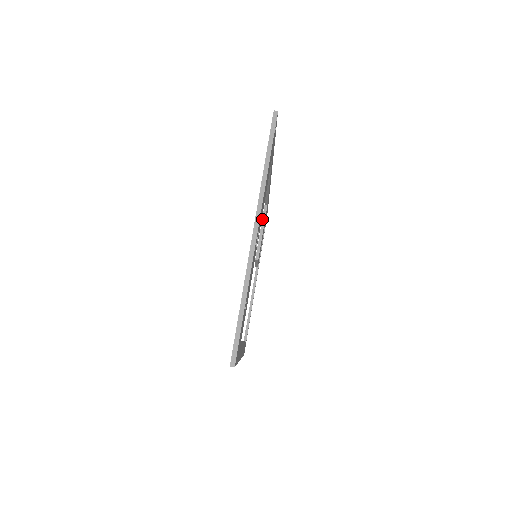
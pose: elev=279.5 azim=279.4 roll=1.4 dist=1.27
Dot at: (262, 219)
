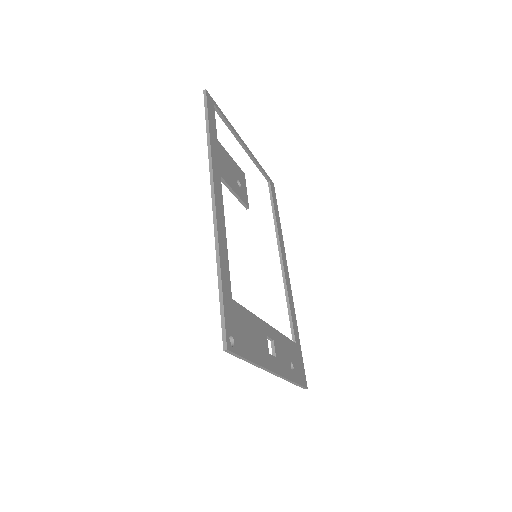
Dot at: occluded
